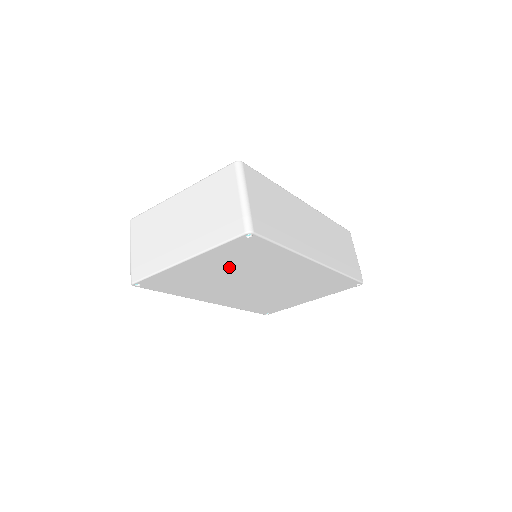
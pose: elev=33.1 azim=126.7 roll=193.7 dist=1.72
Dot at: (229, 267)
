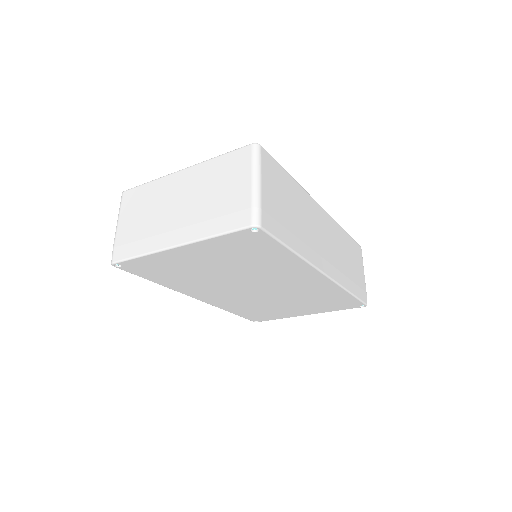
Dot at: (225, 263)
